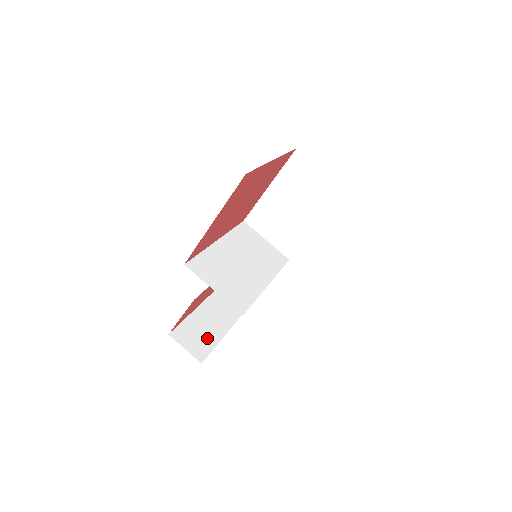
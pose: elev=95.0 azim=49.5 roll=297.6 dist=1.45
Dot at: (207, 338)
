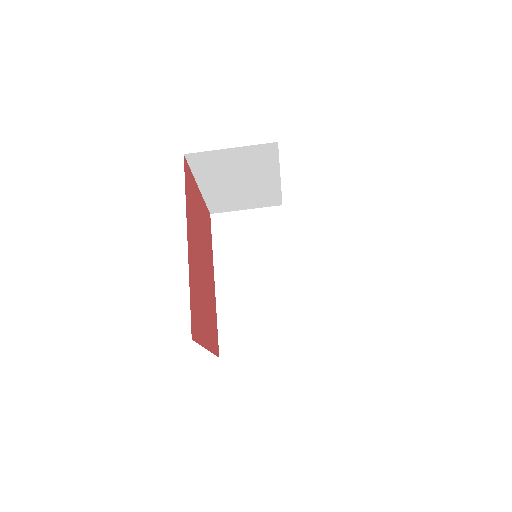
Dot at: occluded
